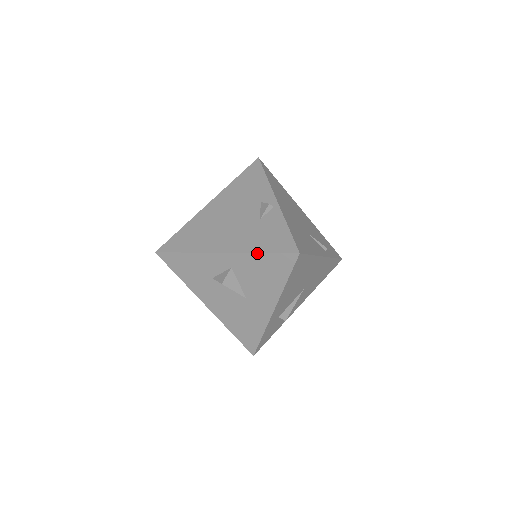
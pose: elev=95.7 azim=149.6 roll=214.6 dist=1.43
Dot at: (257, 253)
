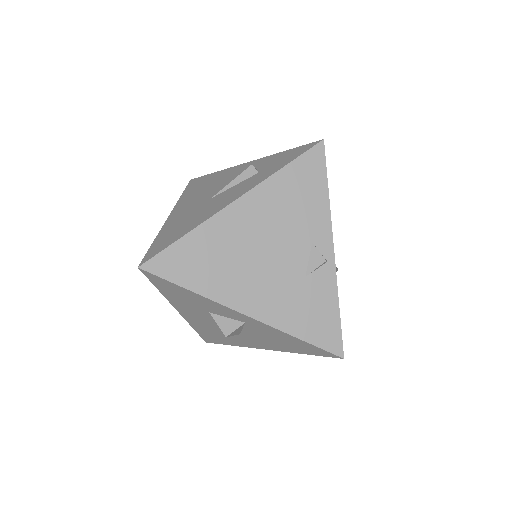
Dot at: (293, 336)
